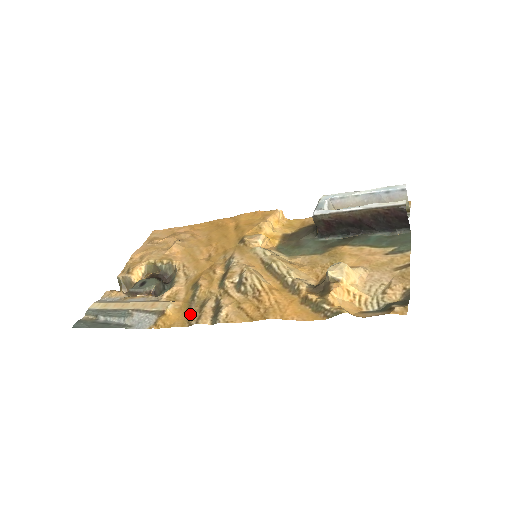
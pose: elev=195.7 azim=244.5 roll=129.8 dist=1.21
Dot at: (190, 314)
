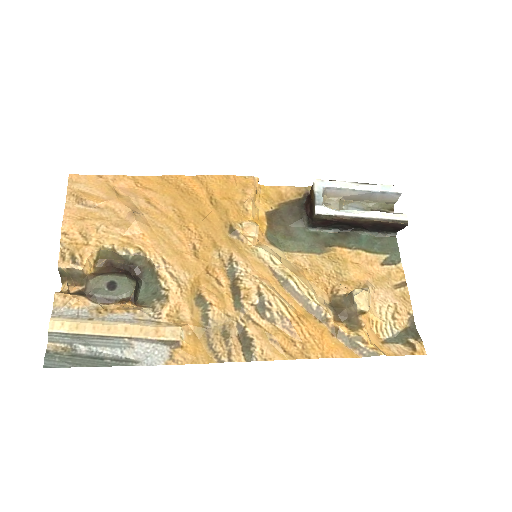
Dot at: (213, 345)
